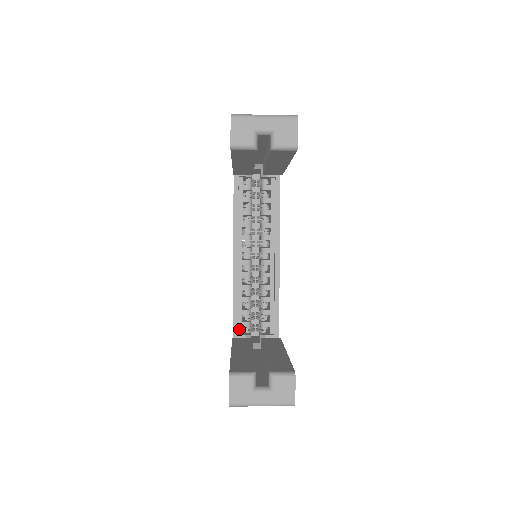
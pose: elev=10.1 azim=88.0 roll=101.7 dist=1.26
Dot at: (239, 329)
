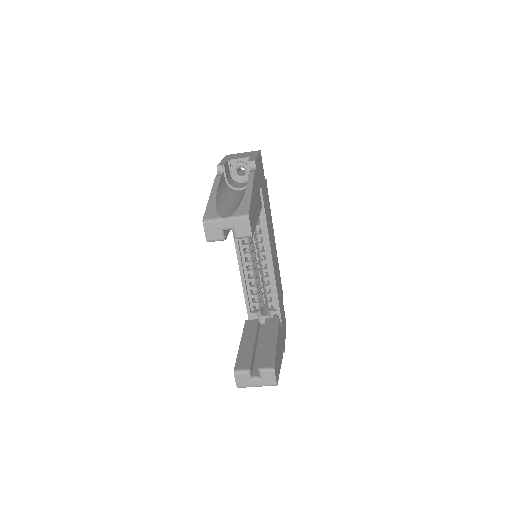
Dot at: (251, 308)
